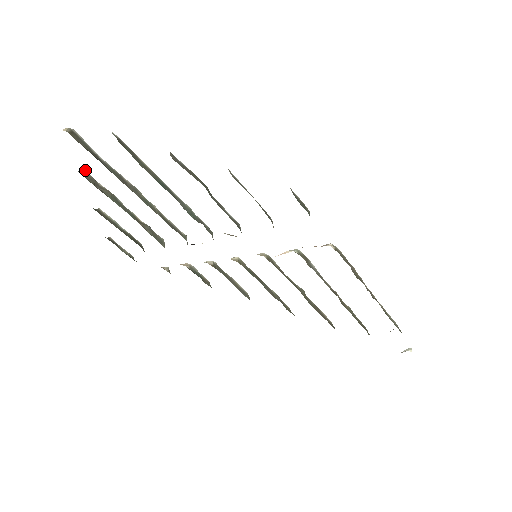
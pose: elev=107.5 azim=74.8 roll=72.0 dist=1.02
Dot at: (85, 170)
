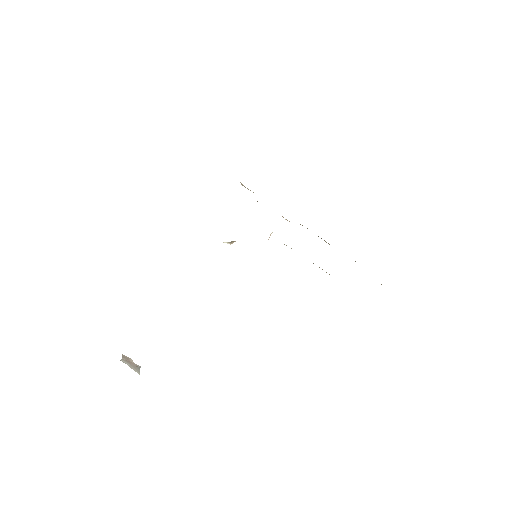
Dot at: occluded
